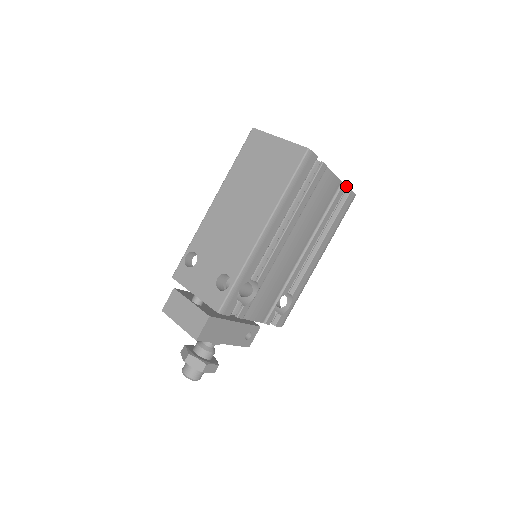
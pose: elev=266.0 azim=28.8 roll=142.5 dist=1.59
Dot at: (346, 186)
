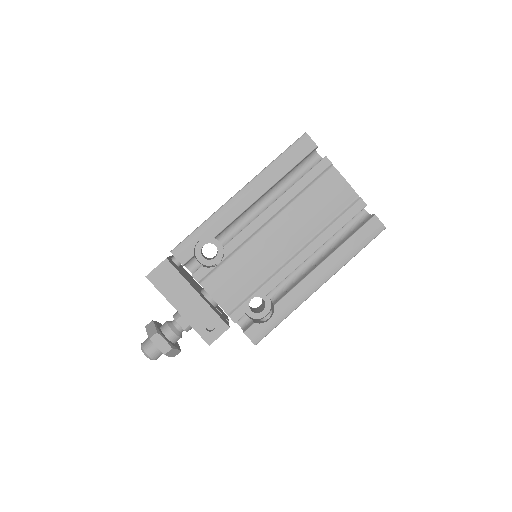
Dot at: (365, 204)
